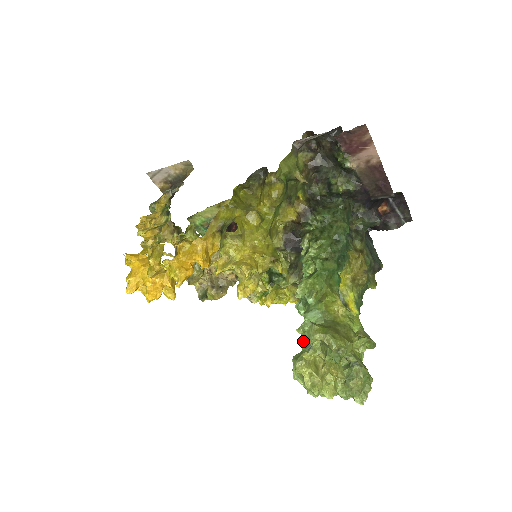
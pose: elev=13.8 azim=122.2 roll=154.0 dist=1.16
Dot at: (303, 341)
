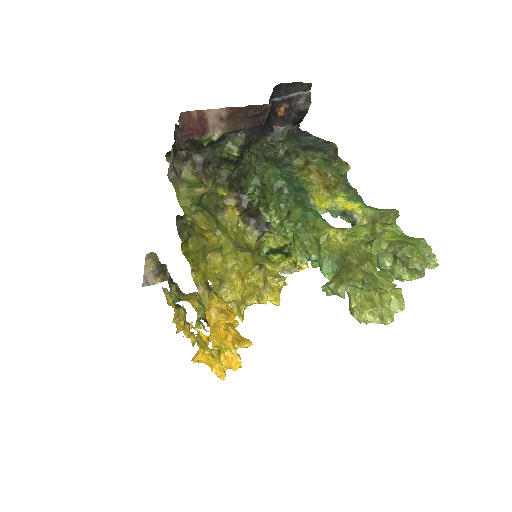
Dot at: occluded
